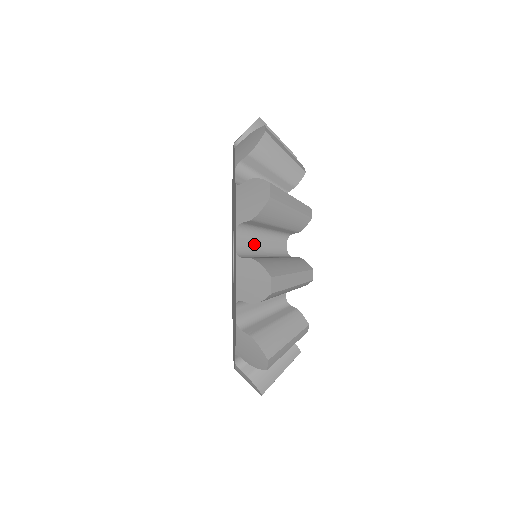
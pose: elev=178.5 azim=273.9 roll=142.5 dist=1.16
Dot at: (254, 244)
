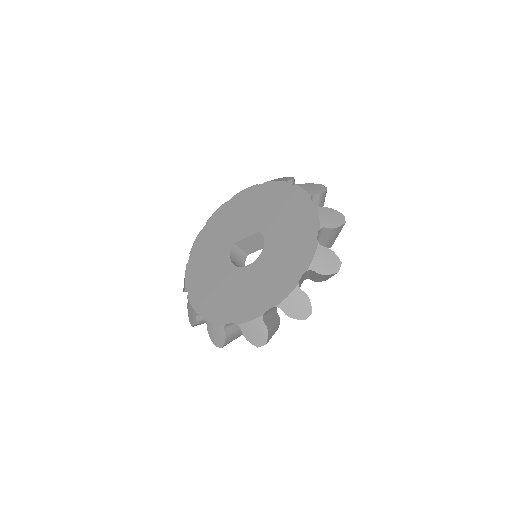
Dot at: occluded
